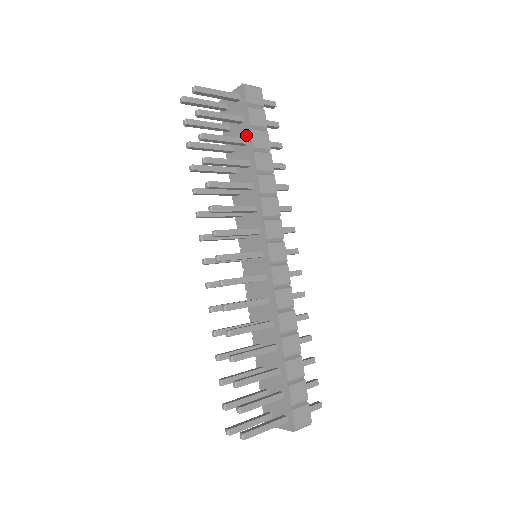
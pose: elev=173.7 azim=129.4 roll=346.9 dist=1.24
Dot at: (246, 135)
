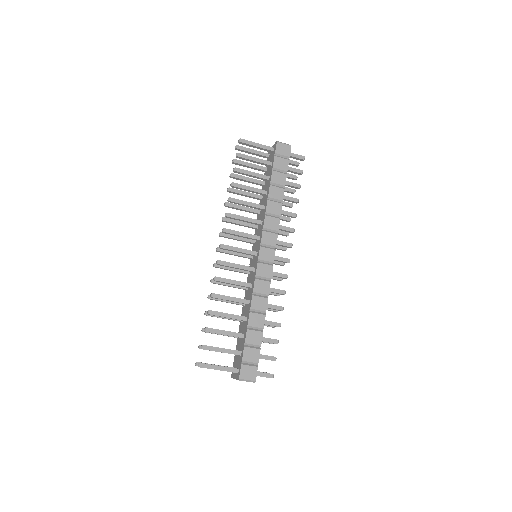
Dot at: (270, 174)
